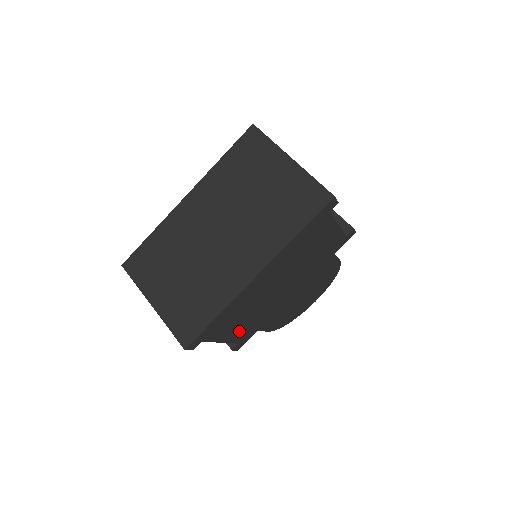
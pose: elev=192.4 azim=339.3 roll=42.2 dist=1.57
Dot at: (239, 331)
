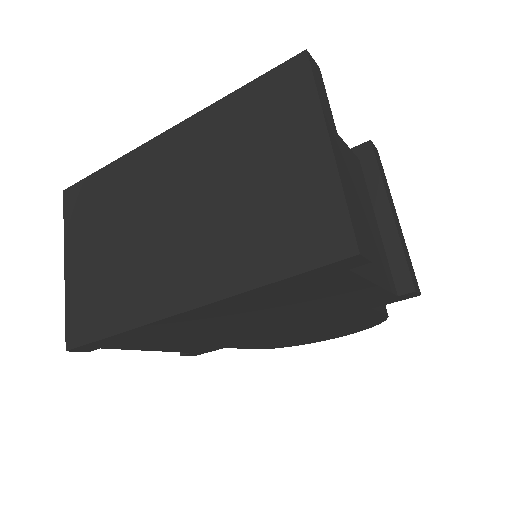
Dot at: (183, 345)
